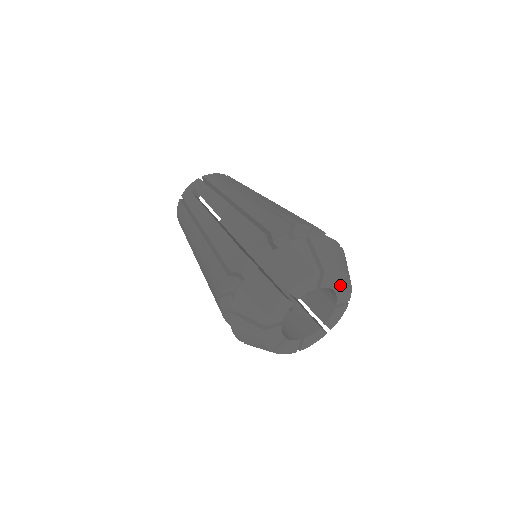
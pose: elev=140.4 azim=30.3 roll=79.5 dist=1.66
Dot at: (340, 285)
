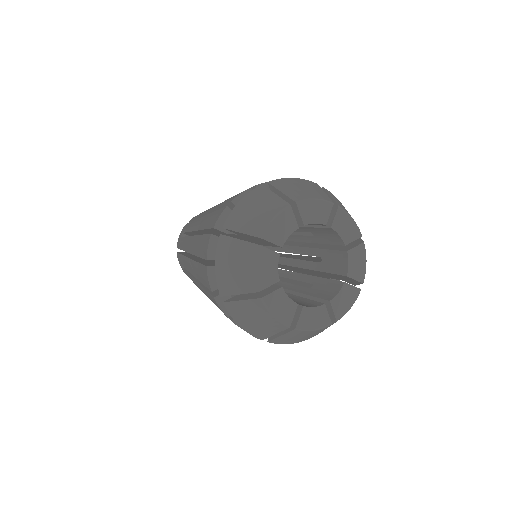
Dot at: (351, 285)
